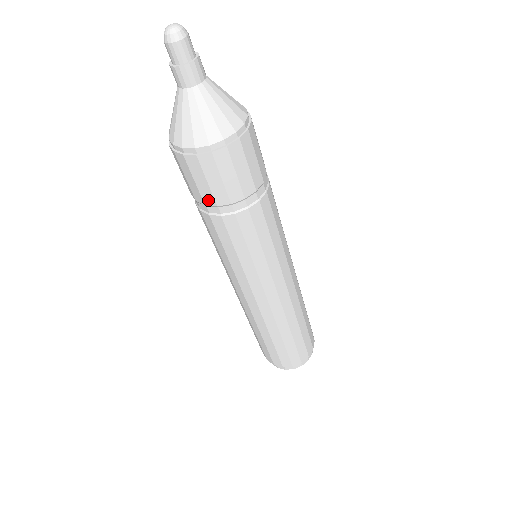
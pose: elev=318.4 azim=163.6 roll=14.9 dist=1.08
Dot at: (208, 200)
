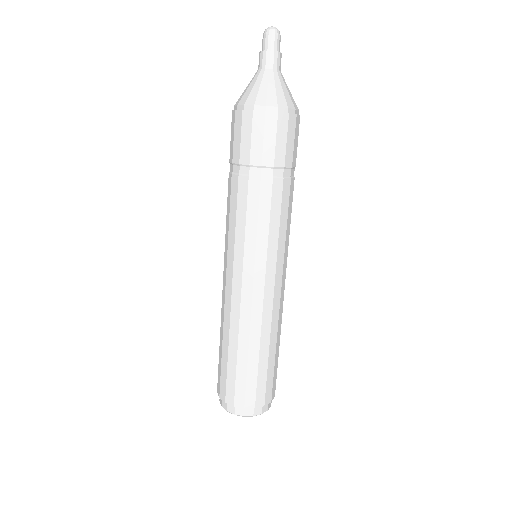
Dot at: (267, 160)
